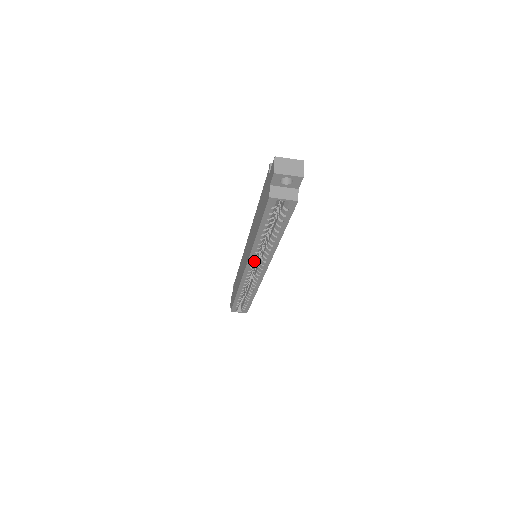
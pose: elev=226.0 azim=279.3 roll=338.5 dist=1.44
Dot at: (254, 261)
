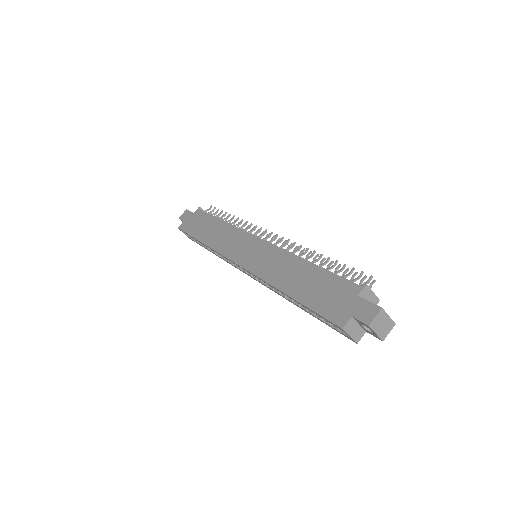
Dot at: occluded
